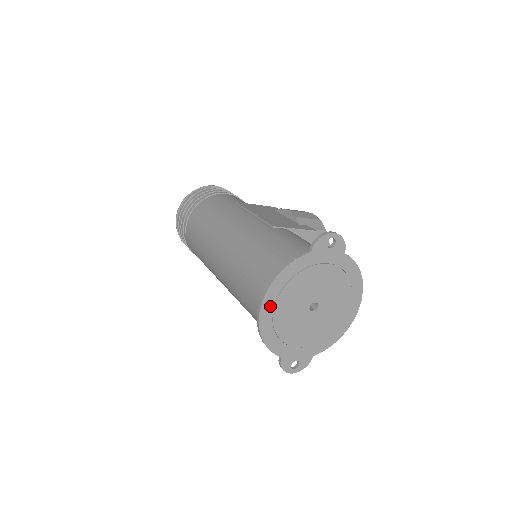
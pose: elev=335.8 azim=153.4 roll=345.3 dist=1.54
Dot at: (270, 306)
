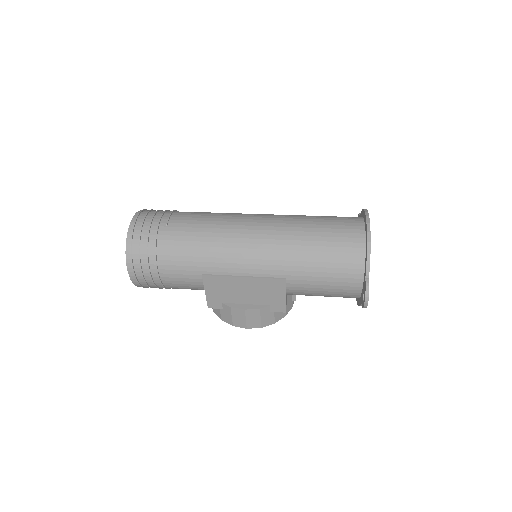
Dot at: occluded
